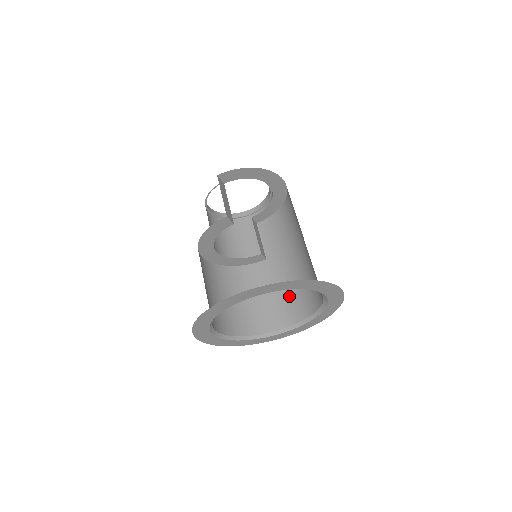
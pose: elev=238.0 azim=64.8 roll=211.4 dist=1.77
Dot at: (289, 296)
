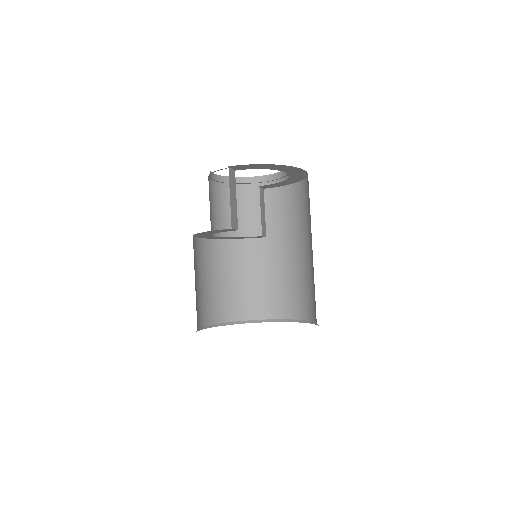
Dot at: (282, 288)
